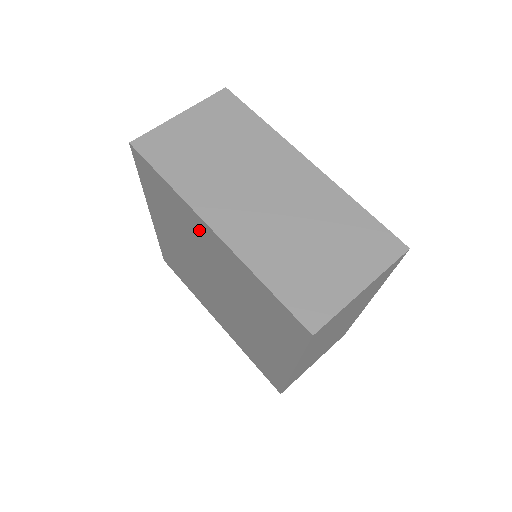
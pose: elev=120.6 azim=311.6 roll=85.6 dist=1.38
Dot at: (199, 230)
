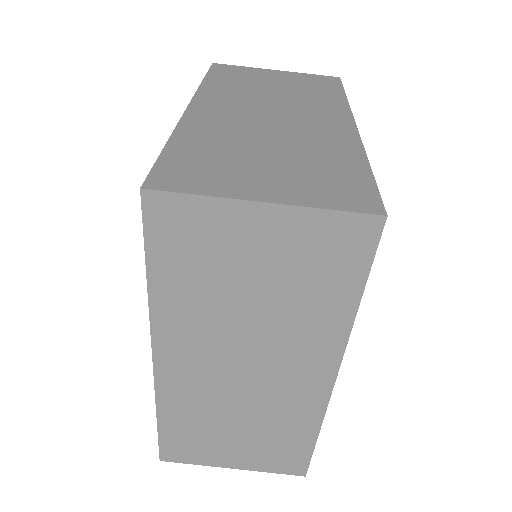
Dot at: occluded
